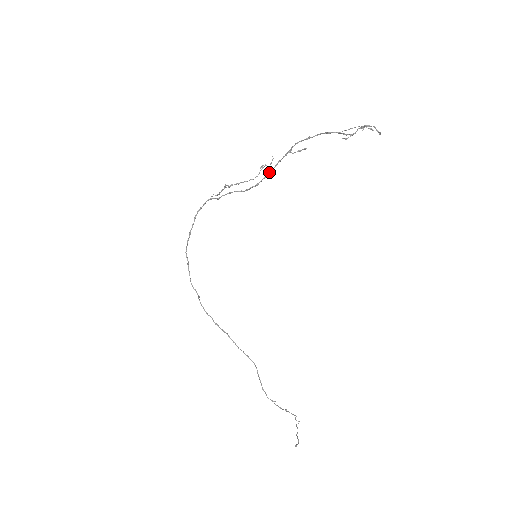
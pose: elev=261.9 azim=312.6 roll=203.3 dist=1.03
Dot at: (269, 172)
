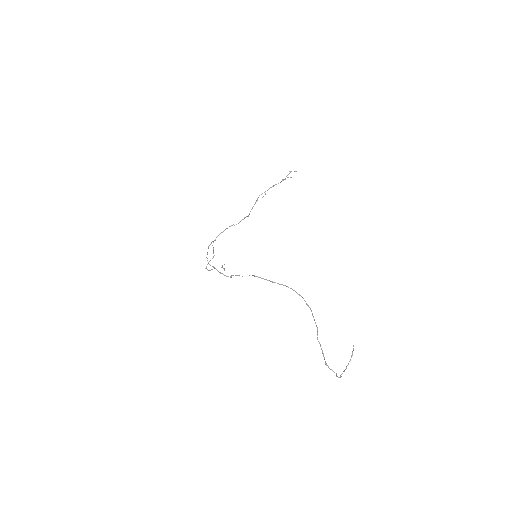
Dot at: (248, 215)
